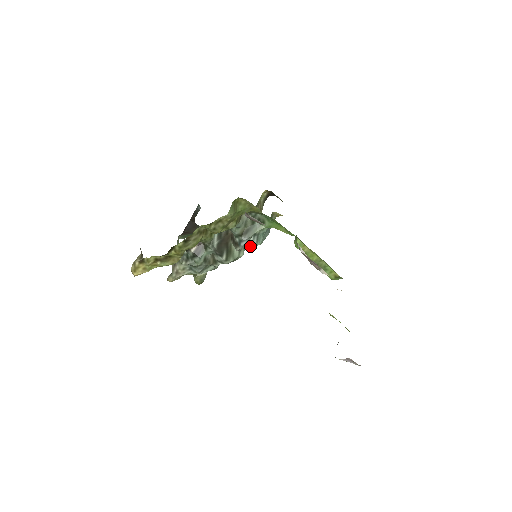
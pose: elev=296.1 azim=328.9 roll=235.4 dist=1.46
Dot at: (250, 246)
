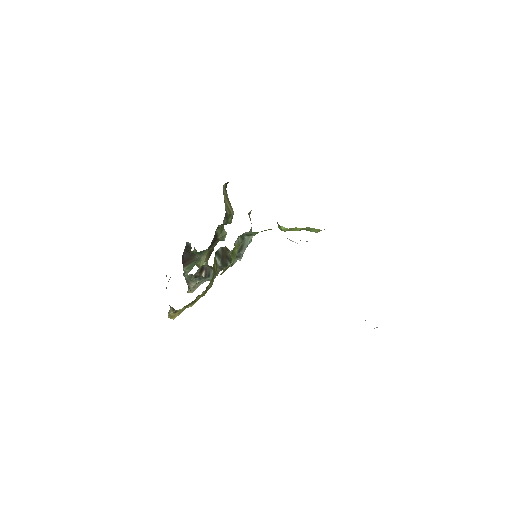
Dot at: occluded
